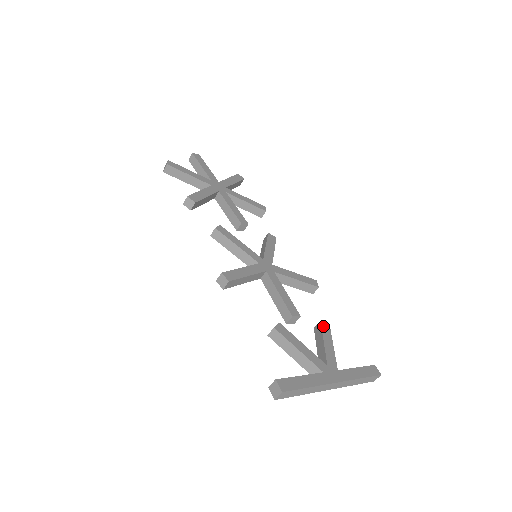
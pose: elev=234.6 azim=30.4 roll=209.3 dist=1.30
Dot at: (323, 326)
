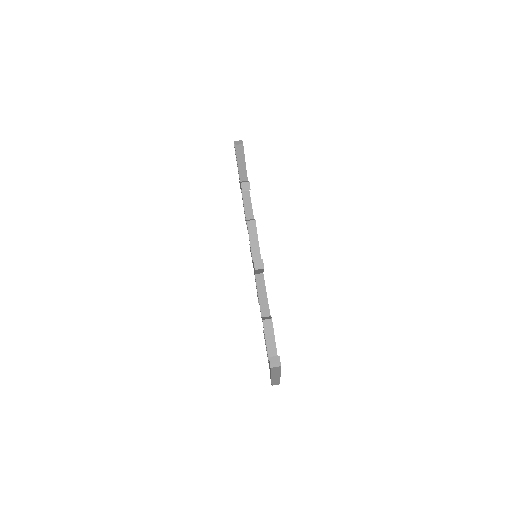
Dot at: occluded
